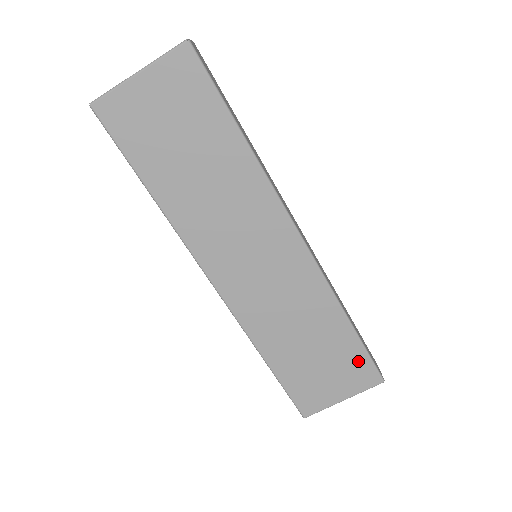
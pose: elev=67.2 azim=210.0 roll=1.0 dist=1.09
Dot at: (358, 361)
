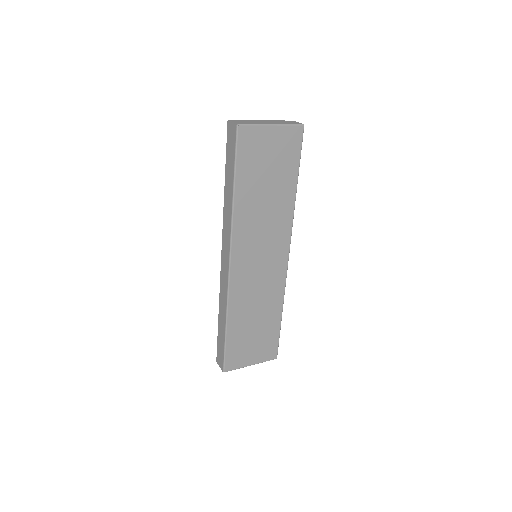
Dot at: (272, 341)
